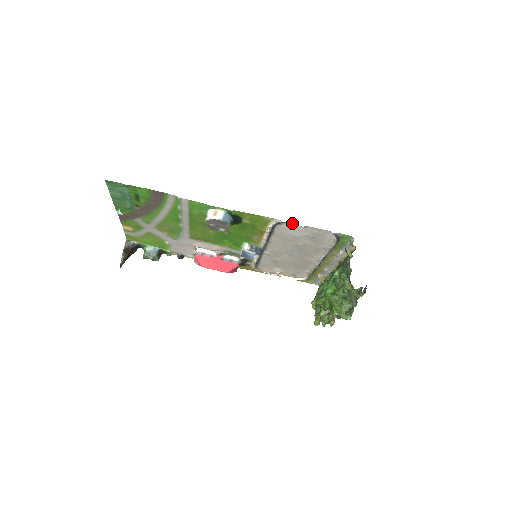
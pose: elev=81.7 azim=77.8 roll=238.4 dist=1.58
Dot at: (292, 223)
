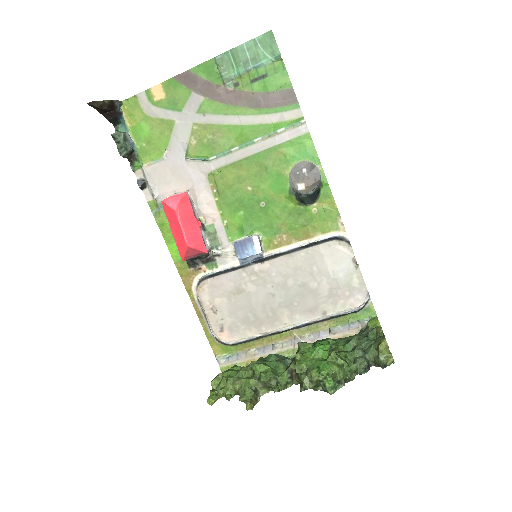
Dot at: (352, 251)
